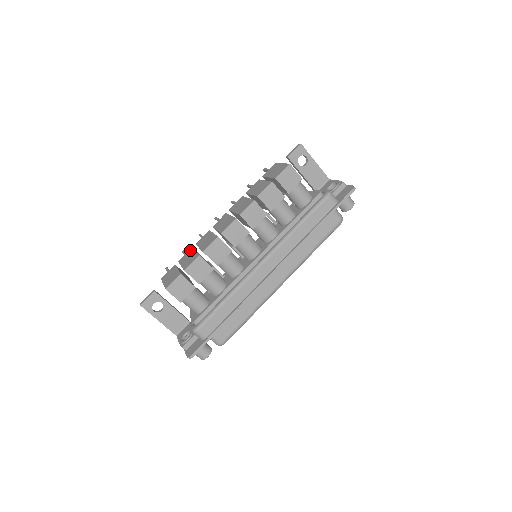
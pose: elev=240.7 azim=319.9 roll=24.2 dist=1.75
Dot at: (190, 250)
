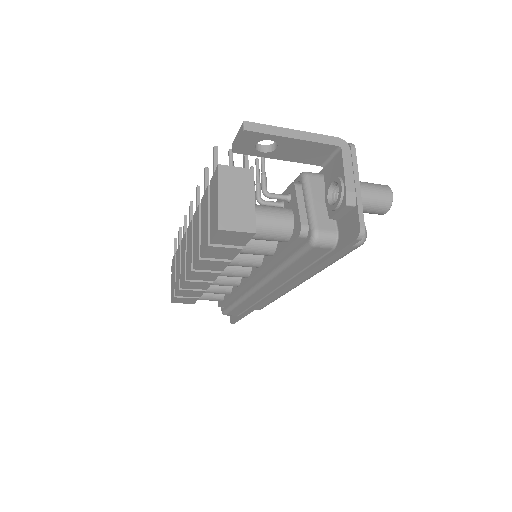
Dot at: (179, 250)
